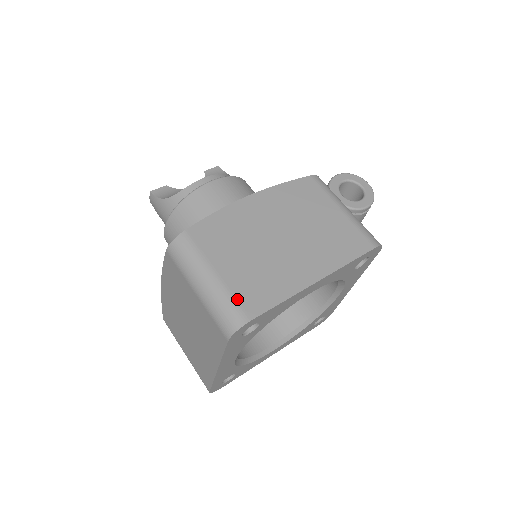
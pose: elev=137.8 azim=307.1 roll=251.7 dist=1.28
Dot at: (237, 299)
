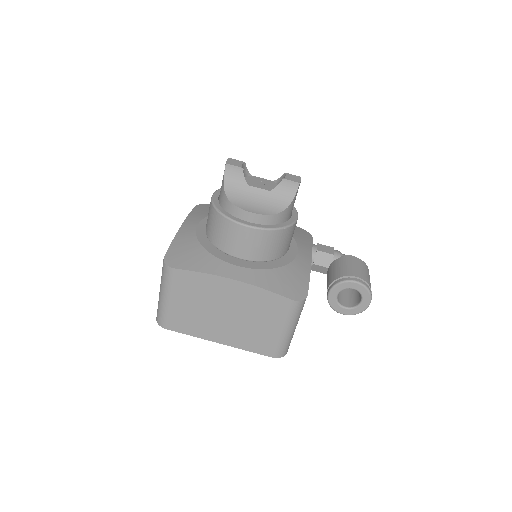
Dot at: (168, 317)
